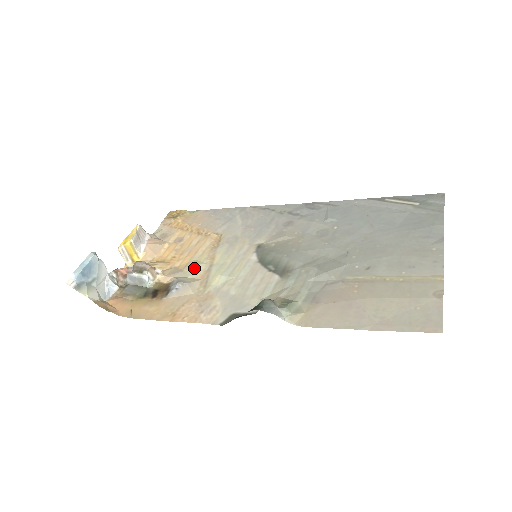
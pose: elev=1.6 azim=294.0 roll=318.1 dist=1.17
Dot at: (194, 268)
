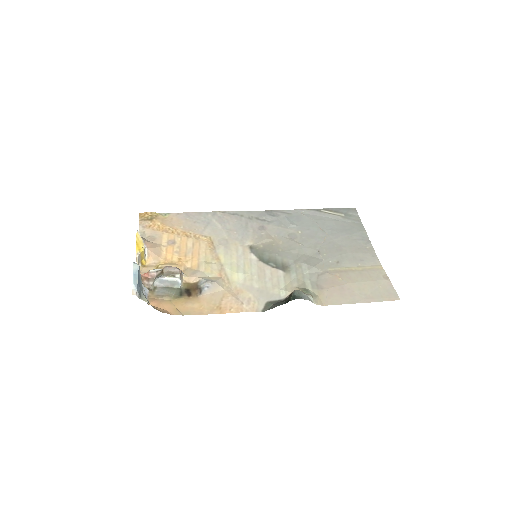
Dot at: (209, 268)
